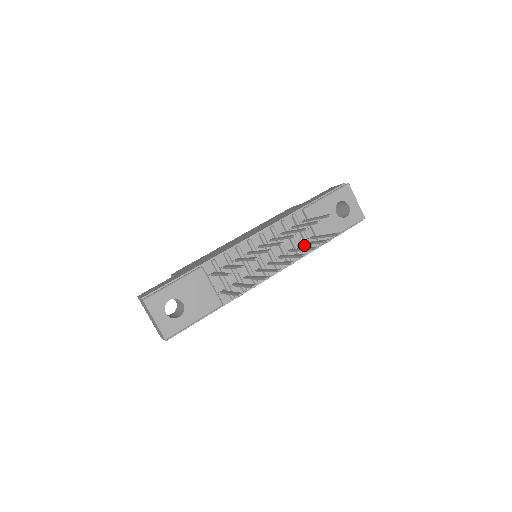
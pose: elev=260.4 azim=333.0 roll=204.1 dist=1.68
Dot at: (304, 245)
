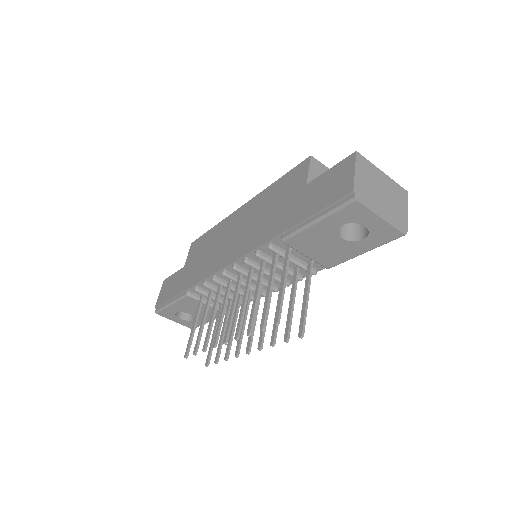
Dot at: occluded
